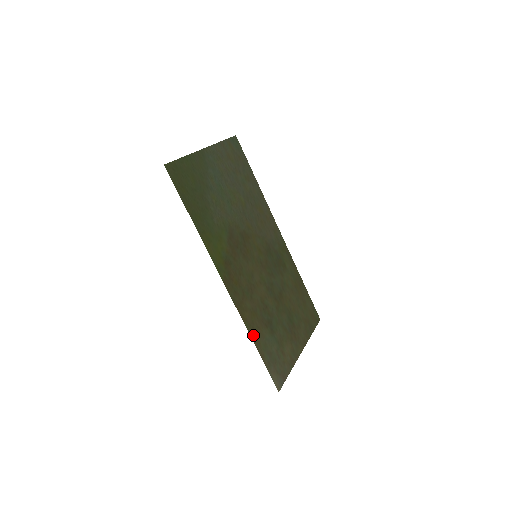
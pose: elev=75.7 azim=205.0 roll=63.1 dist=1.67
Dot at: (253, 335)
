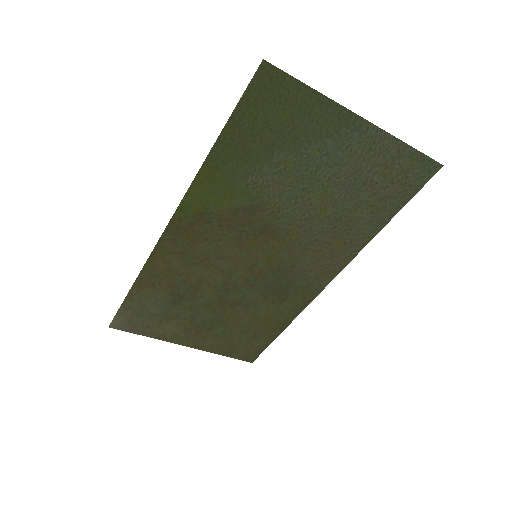
Dot at: (143, 279)
